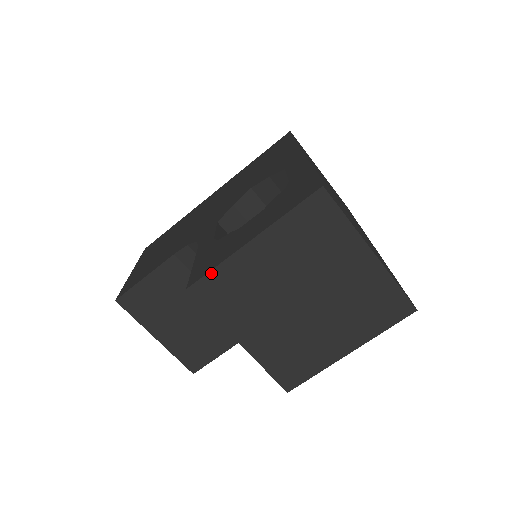
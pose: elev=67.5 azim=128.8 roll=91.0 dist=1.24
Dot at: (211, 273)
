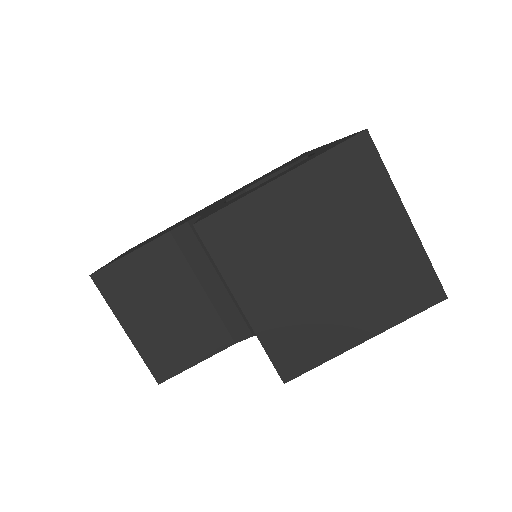
Dot at: (226, 209)
